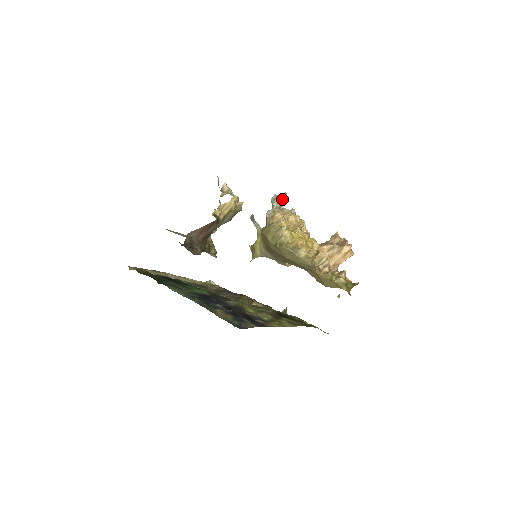
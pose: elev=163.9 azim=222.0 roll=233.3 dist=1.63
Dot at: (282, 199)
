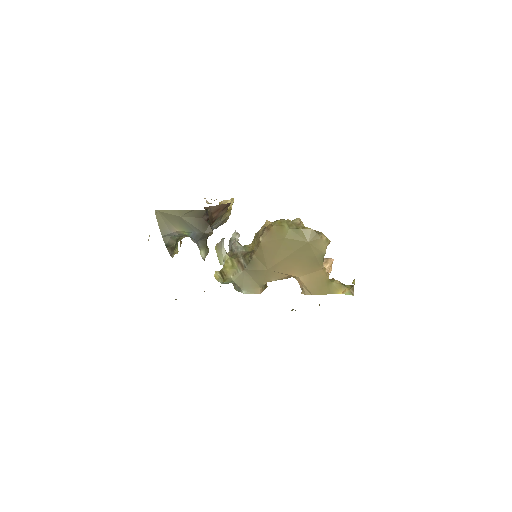
Dot at: occluded
